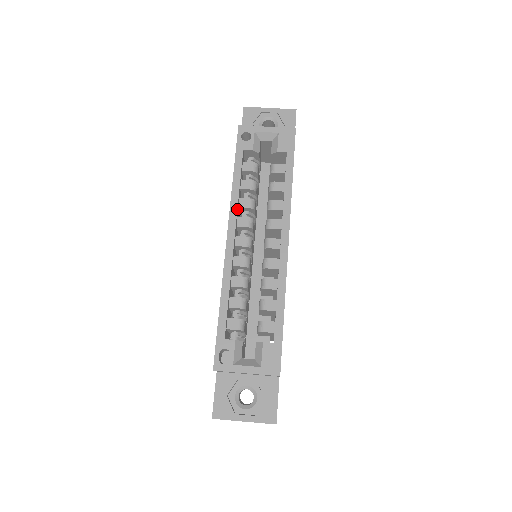
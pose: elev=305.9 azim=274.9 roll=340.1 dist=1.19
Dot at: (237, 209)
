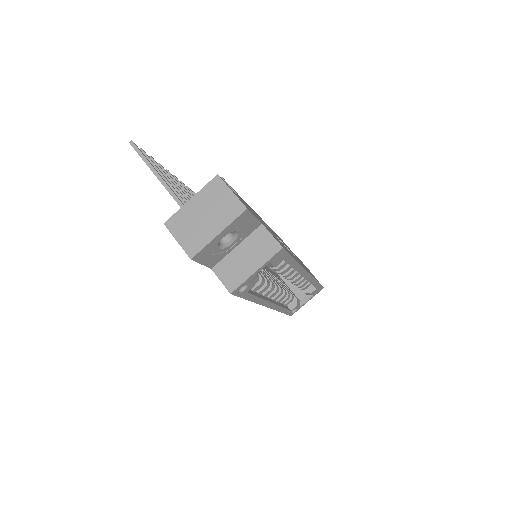
Dot at: (265, 300)
